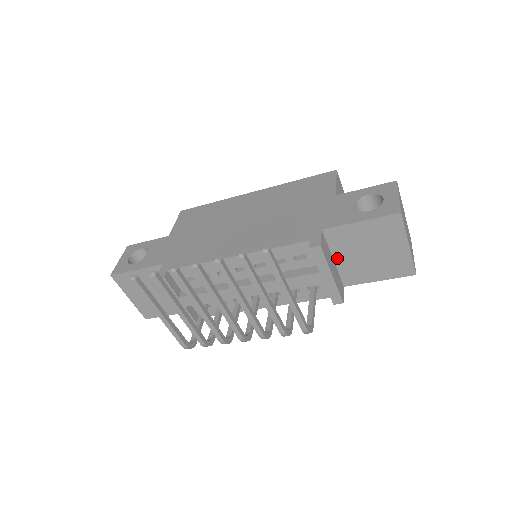
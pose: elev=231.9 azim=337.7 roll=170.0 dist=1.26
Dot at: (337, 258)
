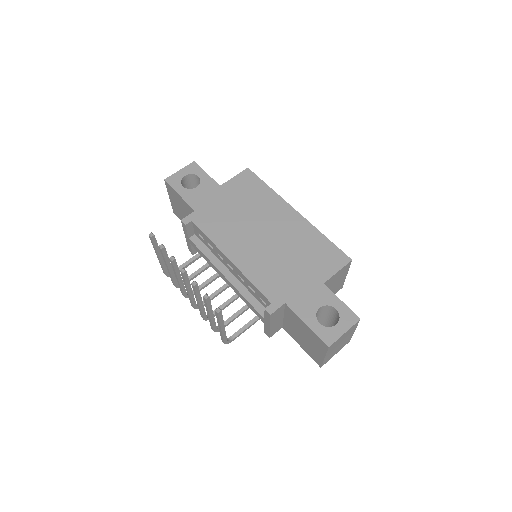
Dot at: (286, 318)
